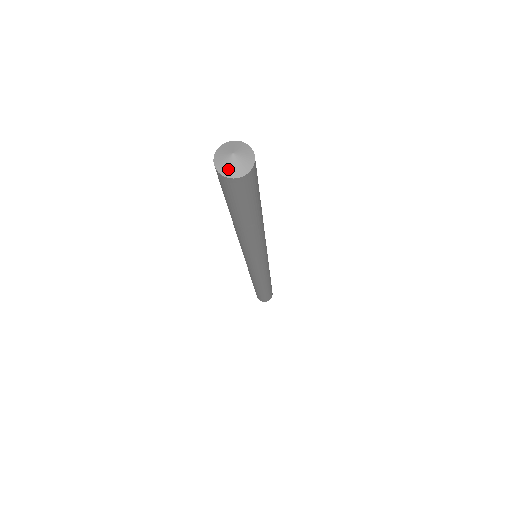
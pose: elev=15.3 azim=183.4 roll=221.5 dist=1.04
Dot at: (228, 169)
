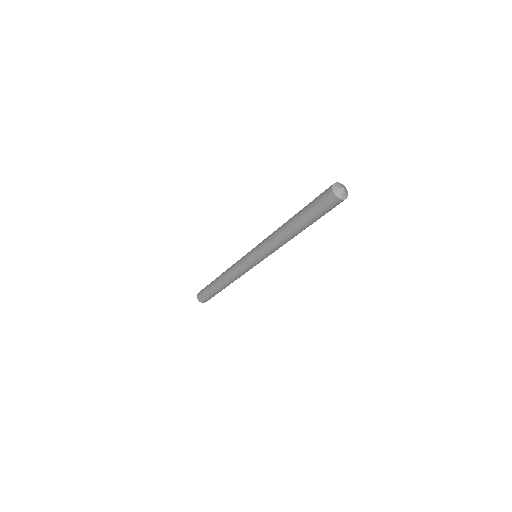
Dot at: (337, 189)
